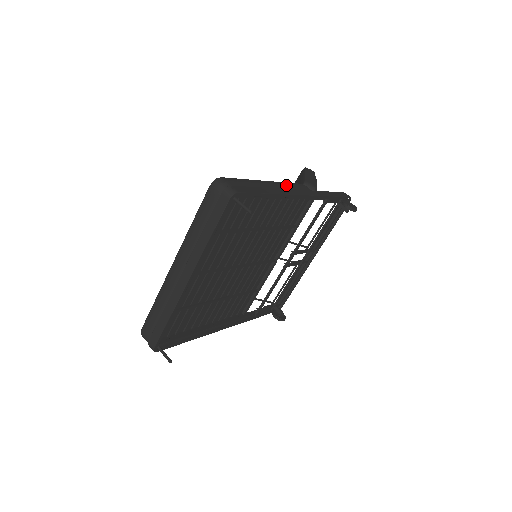
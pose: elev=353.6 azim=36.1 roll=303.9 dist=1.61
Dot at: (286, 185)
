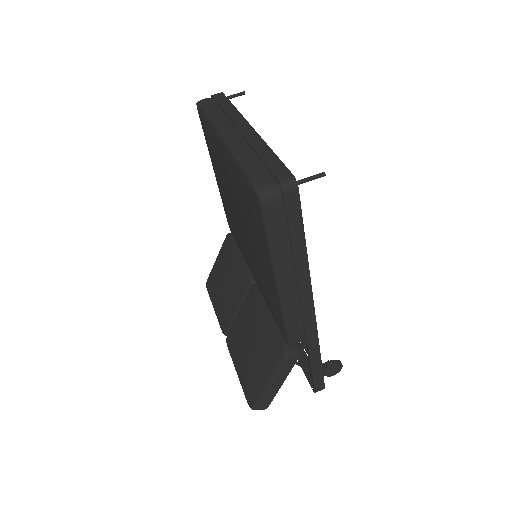
Dot at: occluded
